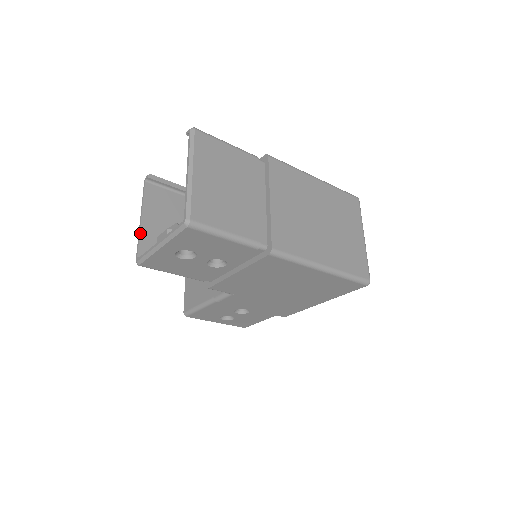
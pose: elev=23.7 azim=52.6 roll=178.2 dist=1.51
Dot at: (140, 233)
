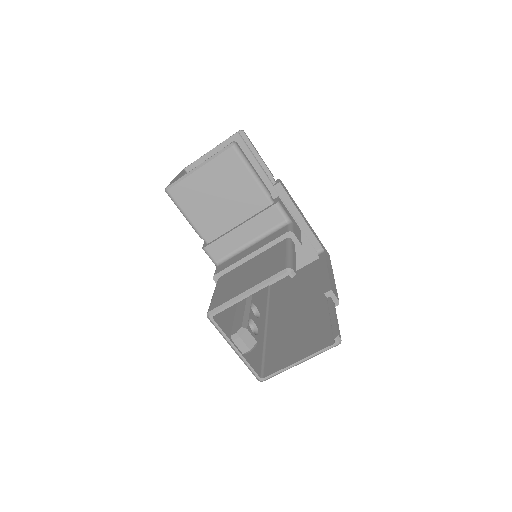
Dot at: occluded
